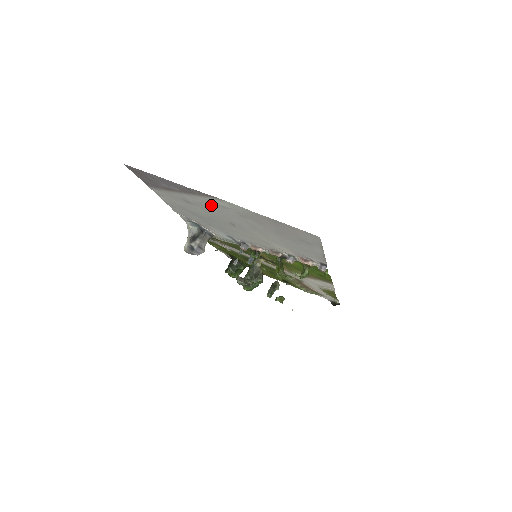
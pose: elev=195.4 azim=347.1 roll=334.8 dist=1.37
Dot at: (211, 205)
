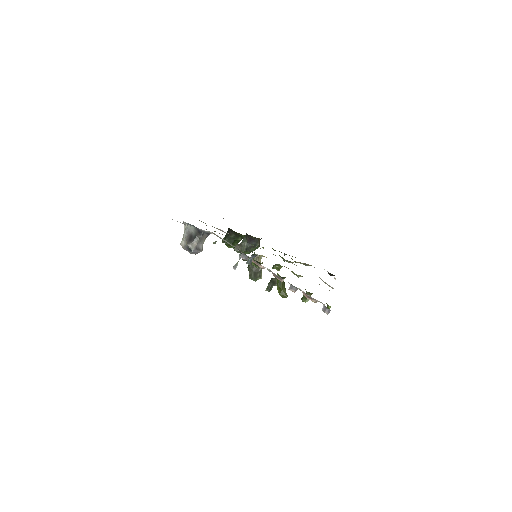
Dot at: occluded
